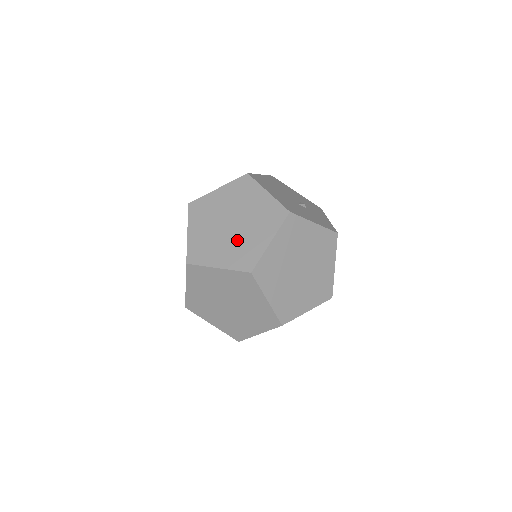
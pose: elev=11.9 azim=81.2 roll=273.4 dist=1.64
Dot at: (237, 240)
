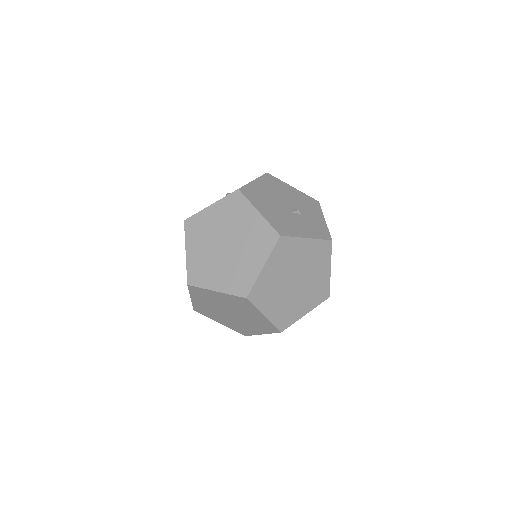
Dot at: (232, 263)
